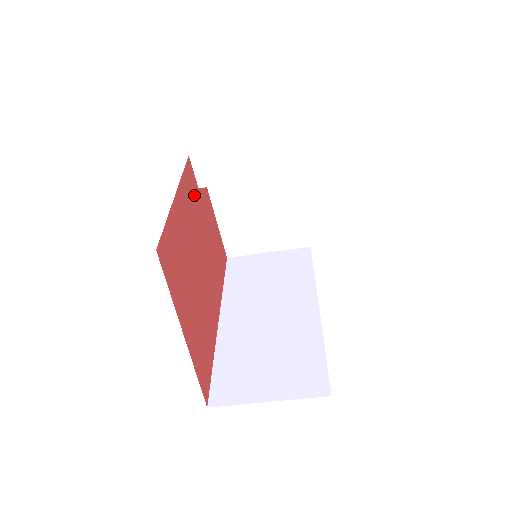
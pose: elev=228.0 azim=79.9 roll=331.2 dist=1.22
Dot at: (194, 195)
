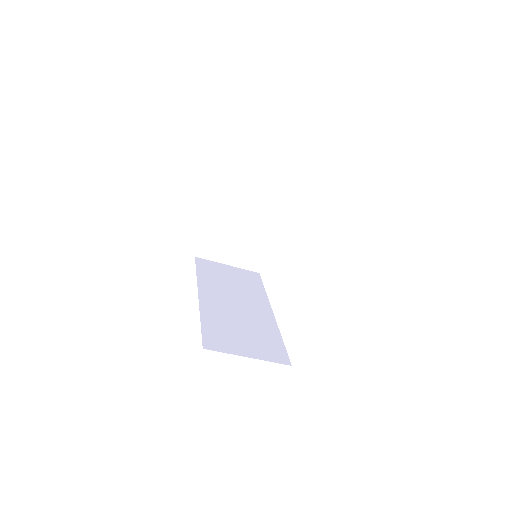
Dot at: occluded
